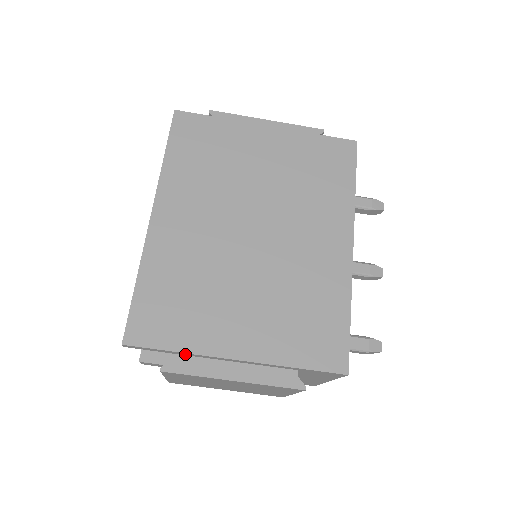
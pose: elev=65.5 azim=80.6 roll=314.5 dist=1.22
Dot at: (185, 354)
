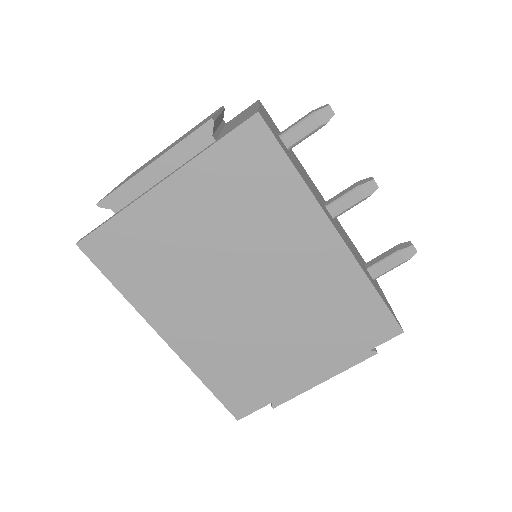
Dot at: occluded
